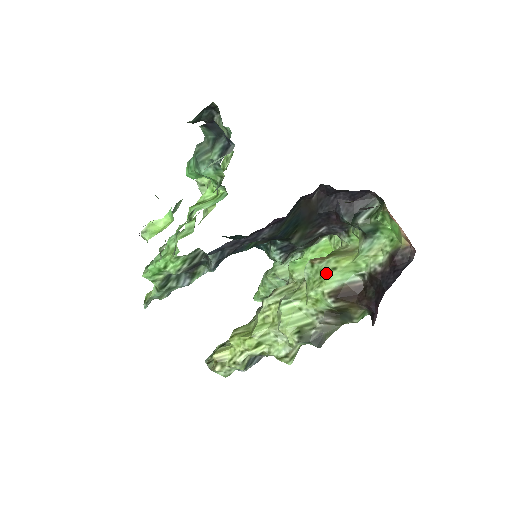
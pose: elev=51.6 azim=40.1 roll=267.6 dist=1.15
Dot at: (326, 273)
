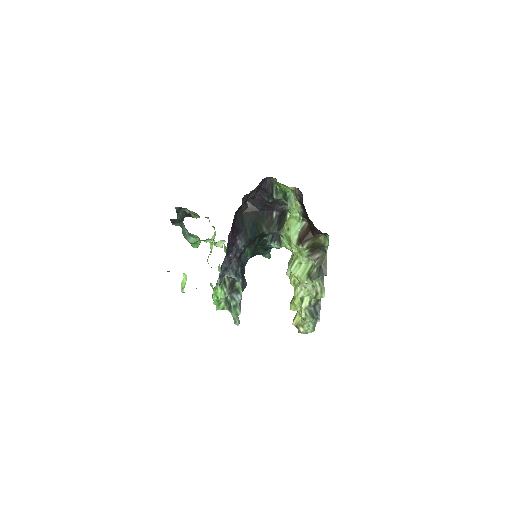
Dot at: (287, 235)
